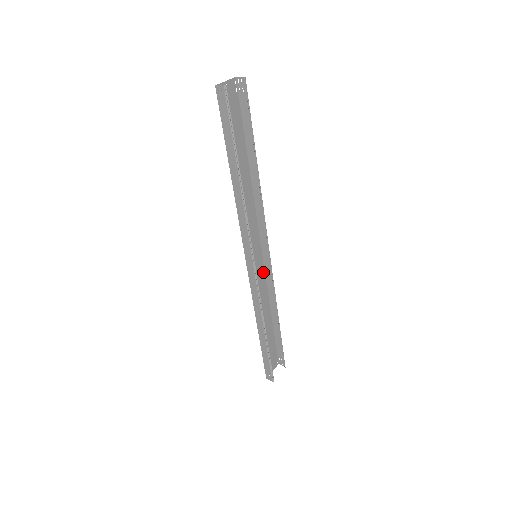
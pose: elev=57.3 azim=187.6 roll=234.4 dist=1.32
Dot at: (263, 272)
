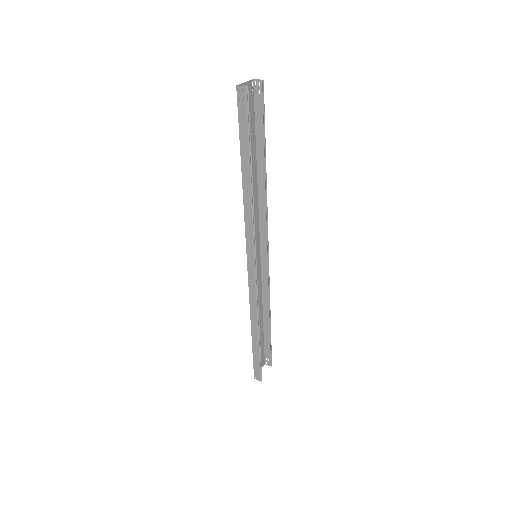
Dot at: (260, 272)
